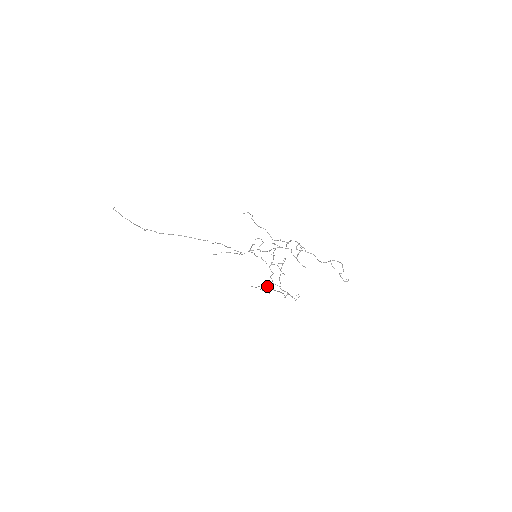
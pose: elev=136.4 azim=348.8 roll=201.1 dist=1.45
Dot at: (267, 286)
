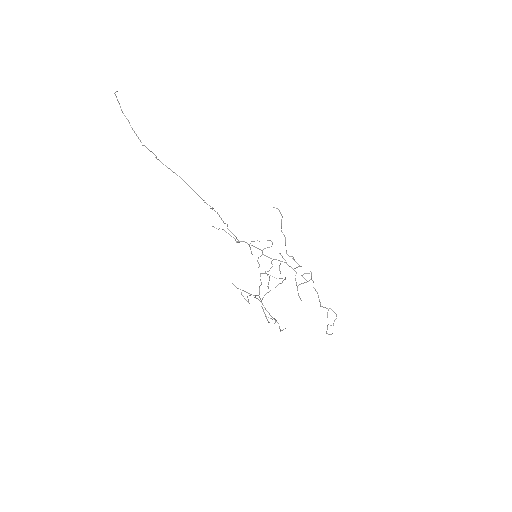
Dot at: occluded
